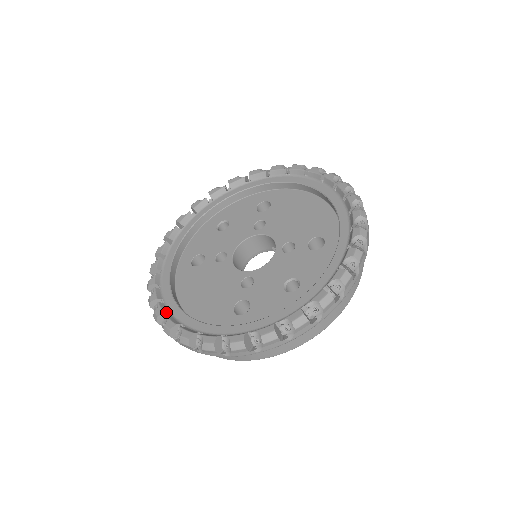
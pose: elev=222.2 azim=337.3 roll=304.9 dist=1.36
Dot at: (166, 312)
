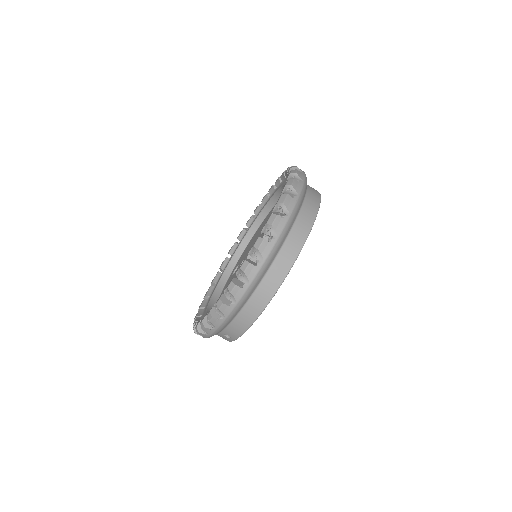
Dot at: (234, 278)
